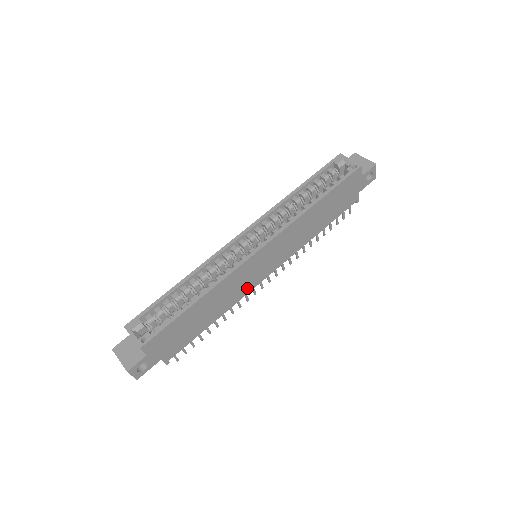
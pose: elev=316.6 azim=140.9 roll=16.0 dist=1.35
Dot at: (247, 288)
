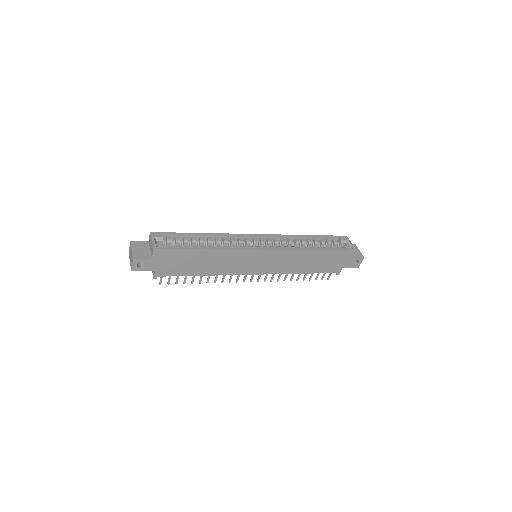
Dot at: (237, 270)
